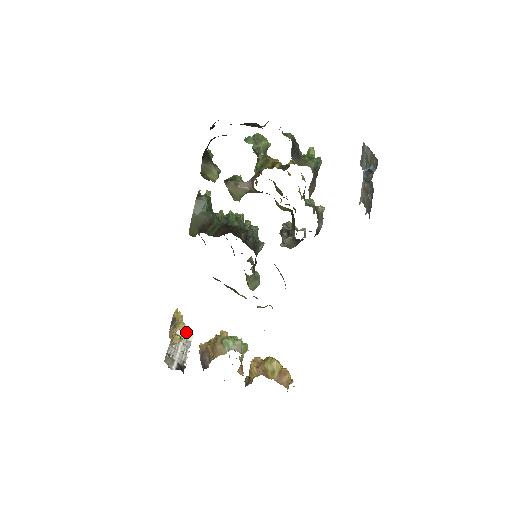
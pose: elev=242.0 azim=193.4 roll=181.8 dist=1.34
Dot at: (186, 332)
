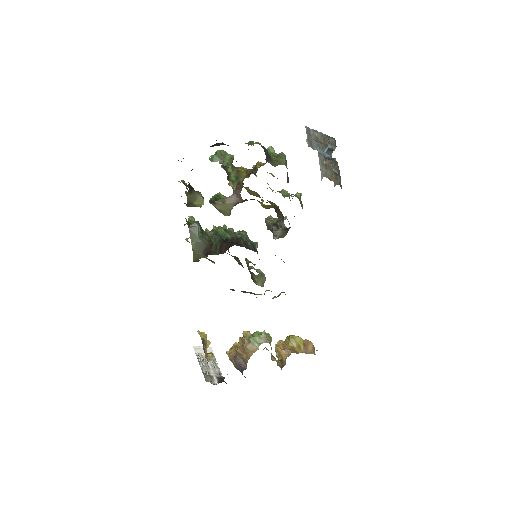
Dot at: occluded
